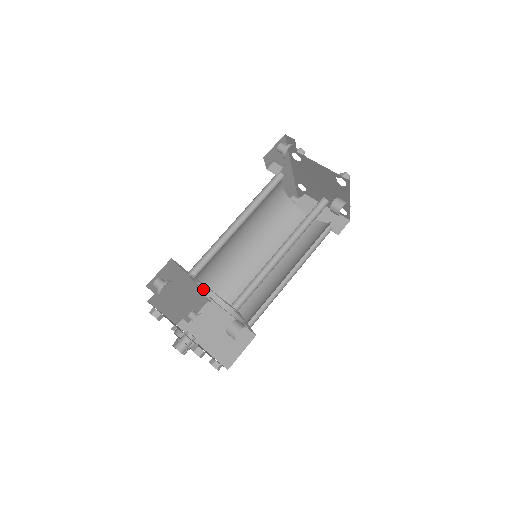
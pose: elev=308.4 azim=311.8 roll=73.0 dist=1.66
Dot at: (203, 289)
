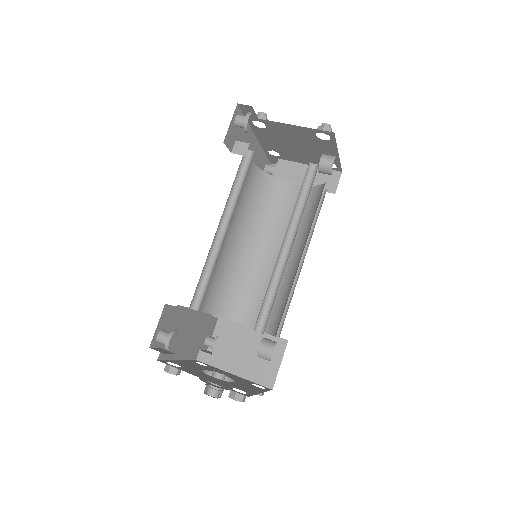
Dot at: (210, 313)
